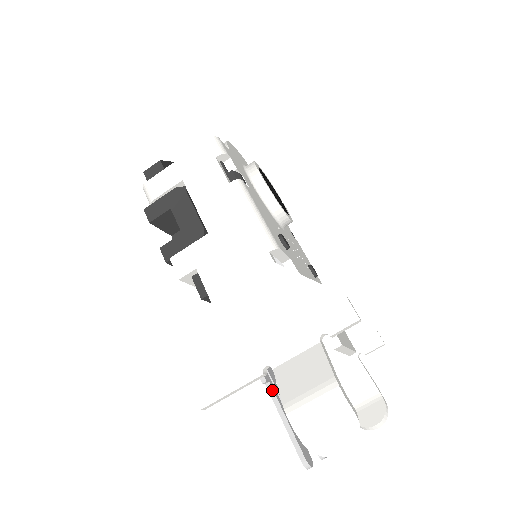
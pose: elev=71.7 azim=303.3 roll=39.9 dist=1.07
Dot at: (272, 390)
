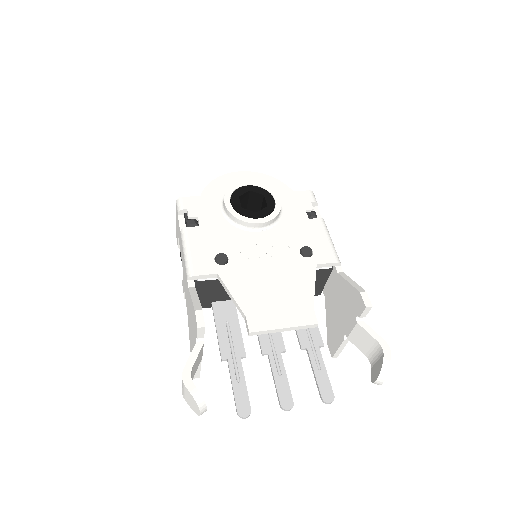
Dot at: (228, 365)
